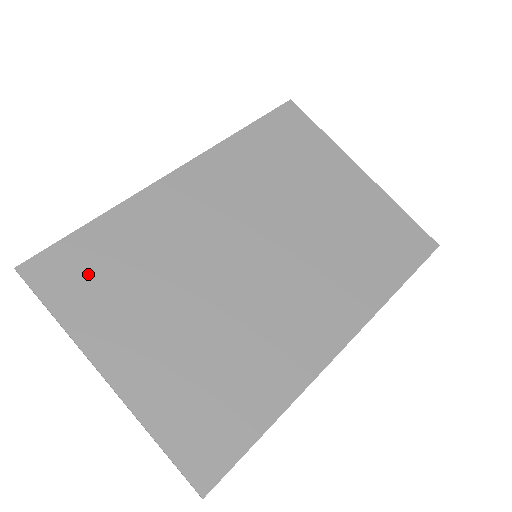
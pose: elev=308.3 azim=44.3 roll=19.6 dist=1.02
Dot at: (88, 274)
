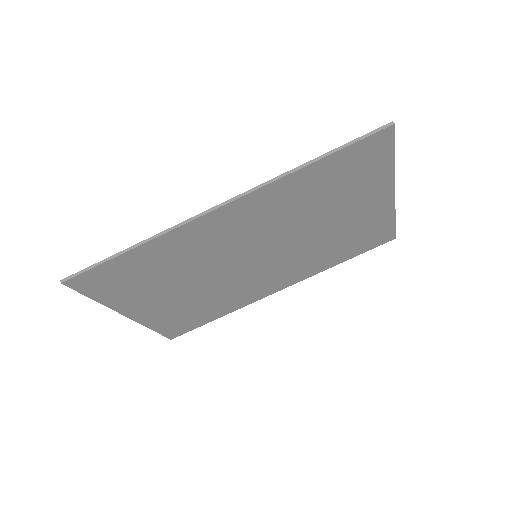
Dot at: (121, 280)
